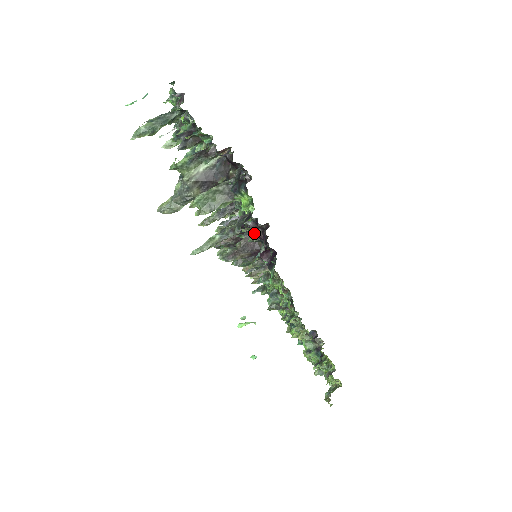
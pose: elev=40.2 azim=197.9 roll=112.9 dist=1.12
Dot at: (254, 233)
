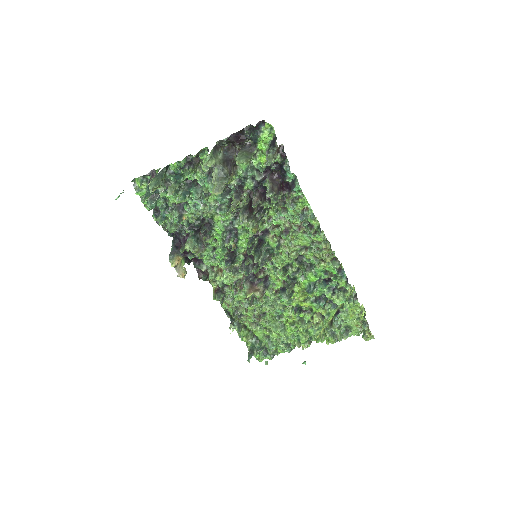
Dot at: (270, 177)
